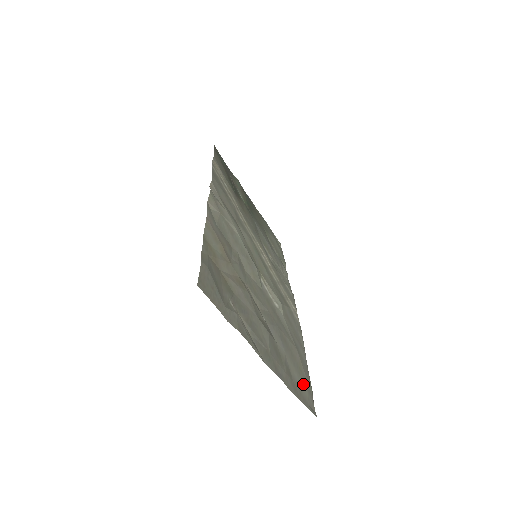
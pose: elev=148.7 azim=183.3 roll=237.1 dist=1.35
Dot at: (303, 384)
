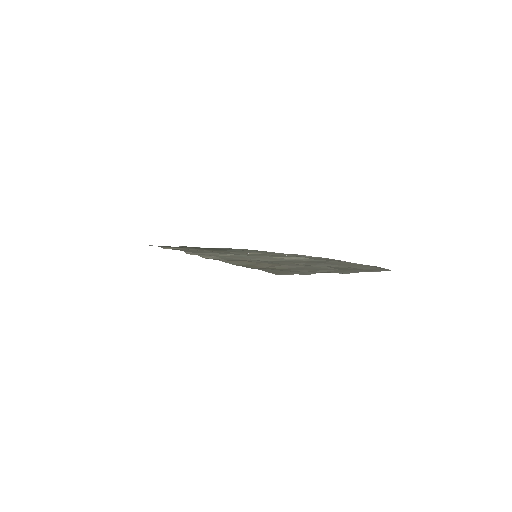
Dot at: (369, 267)
